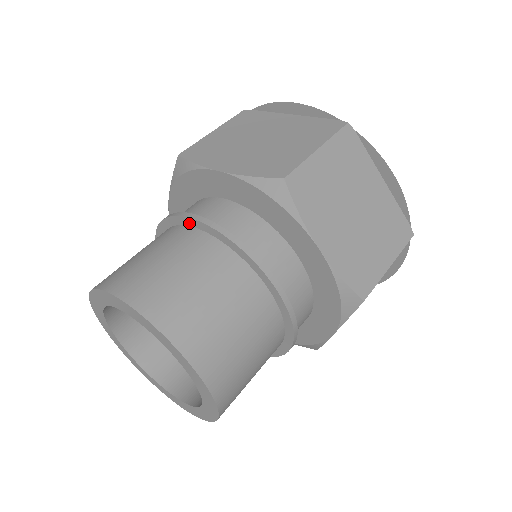
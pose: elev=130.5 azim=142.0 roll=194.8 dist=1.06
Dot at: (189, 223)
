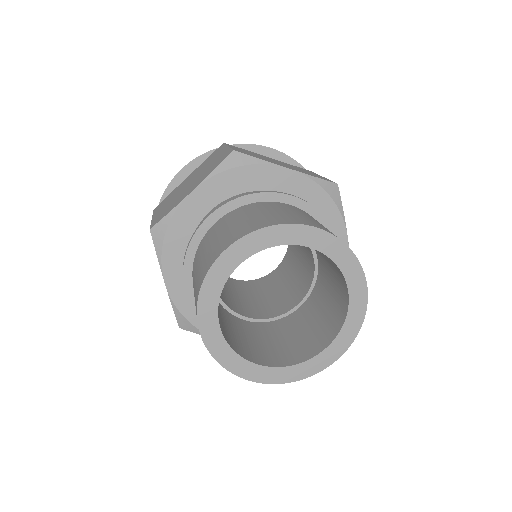
Dot at: (282, 199)
